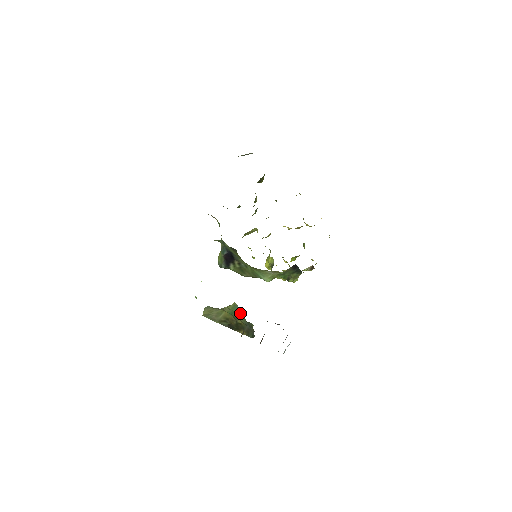
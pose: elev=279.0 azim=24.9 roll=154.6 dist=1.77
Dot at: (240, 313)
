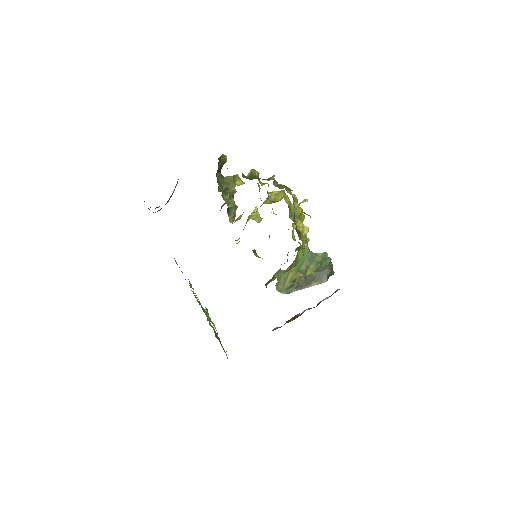
Dot at: (311, 257)
